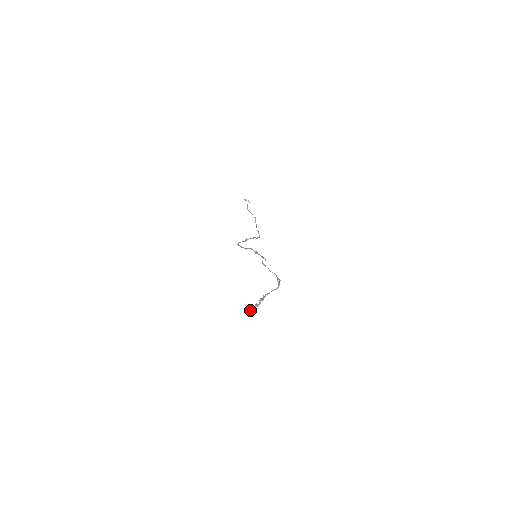
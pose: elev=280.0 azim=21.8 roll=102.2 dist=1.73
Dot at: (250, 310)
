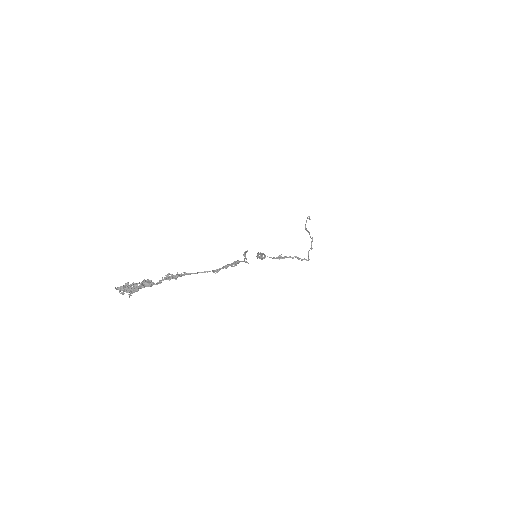
Dot at: (126, 286)
